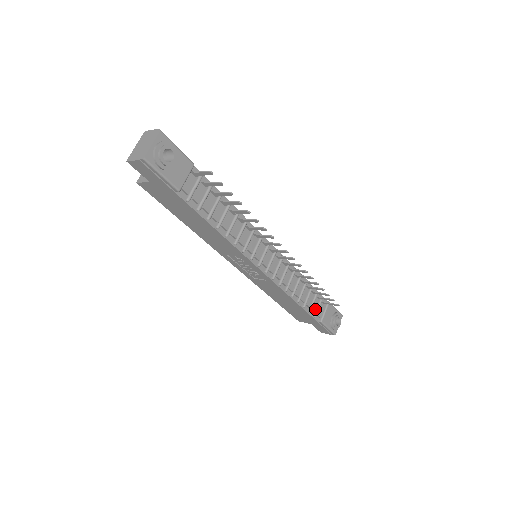
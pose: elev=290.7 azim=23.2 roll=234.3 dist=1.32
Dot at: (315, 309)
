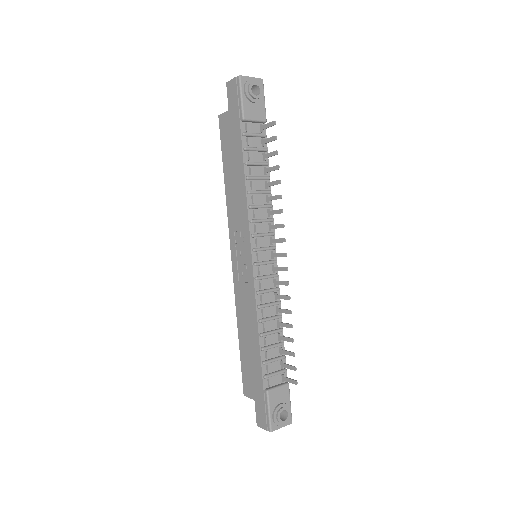
Dot at: (270, 372)
